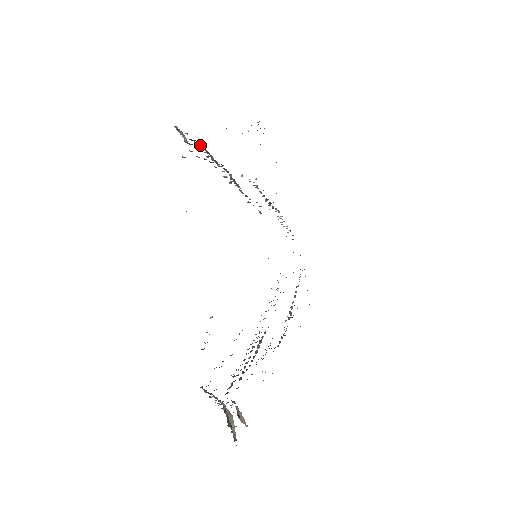
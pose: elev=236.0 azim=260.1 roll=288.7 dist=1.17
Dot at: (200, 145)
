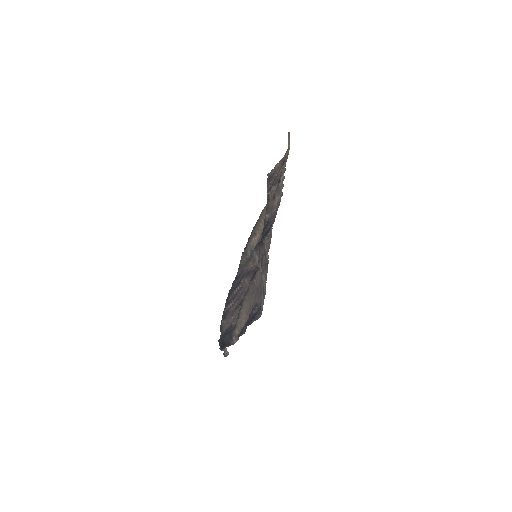
Dot at: occluded
